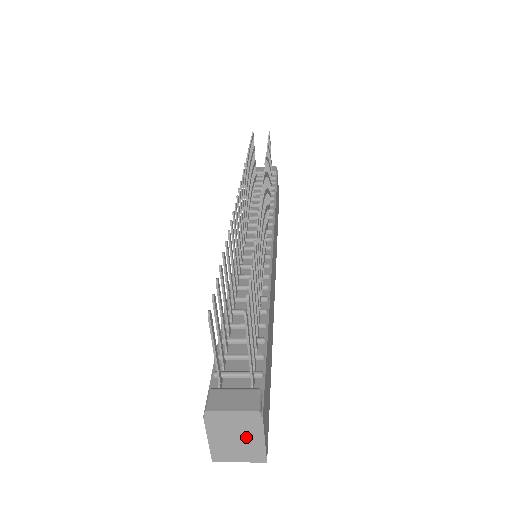
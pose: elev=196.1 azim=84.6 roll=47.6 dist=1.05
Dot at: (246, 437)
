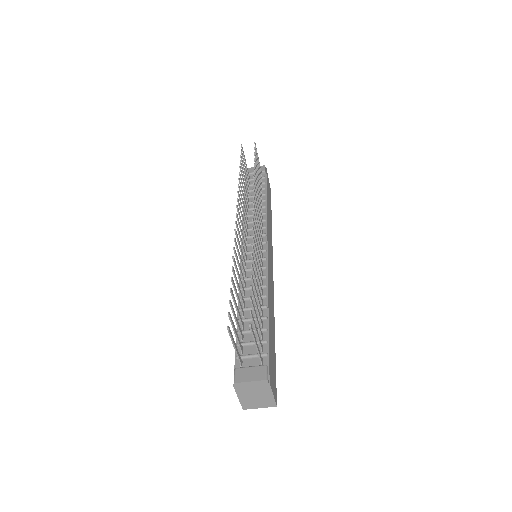
Dot at: (261, 394)
